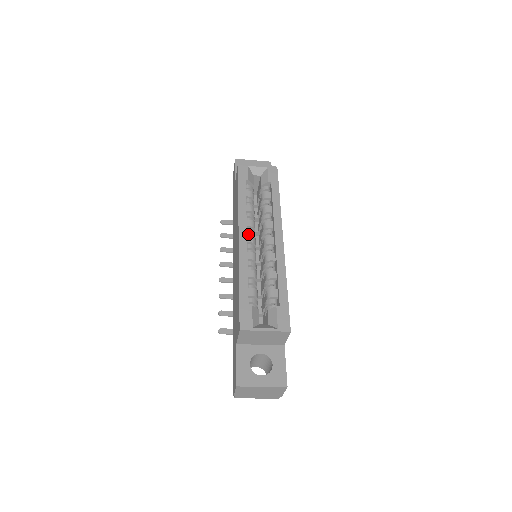
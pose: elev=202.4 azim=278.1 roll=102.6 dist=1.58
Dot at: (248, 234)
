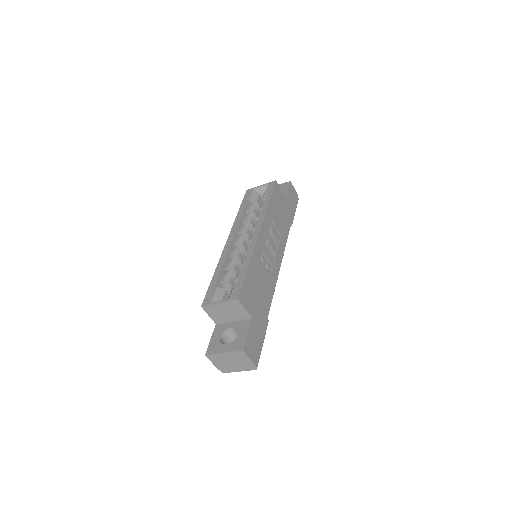
Dot at: occluded
